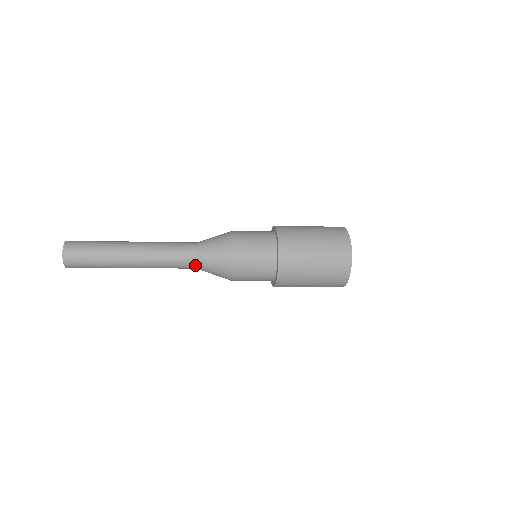
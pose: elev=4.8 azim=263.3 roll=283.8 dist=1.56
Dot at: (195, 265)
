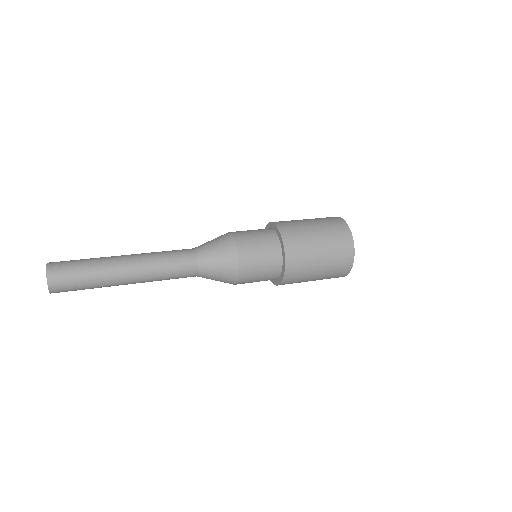
Dot at: (195, 276)
